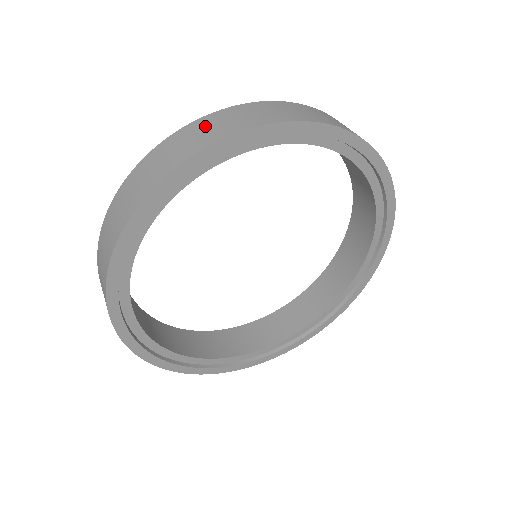
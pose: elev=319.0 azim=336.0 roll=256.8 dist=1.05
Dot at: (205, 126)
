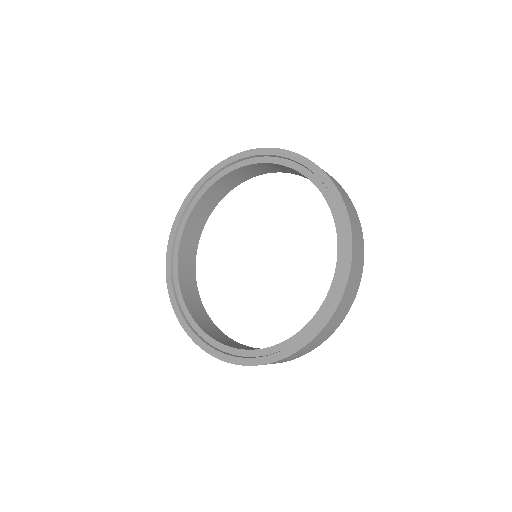
Dot at: occluded
